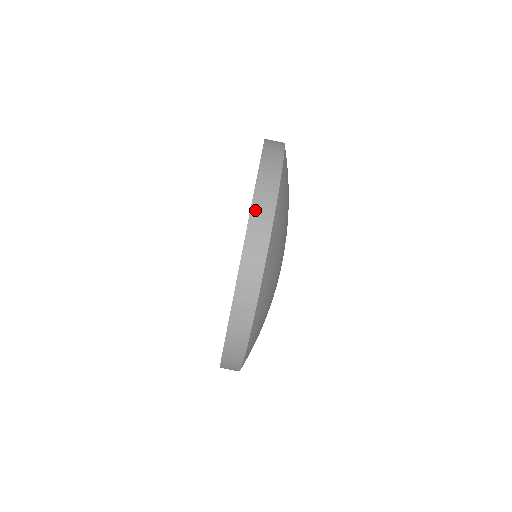
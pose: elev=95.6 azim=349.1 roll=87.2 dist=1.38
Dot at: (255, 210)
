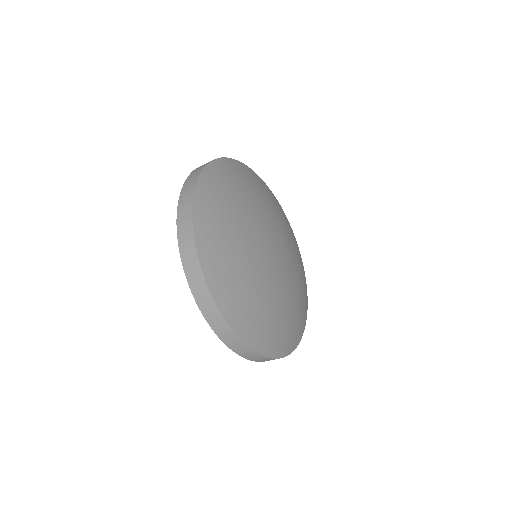
Dot at: occluded
